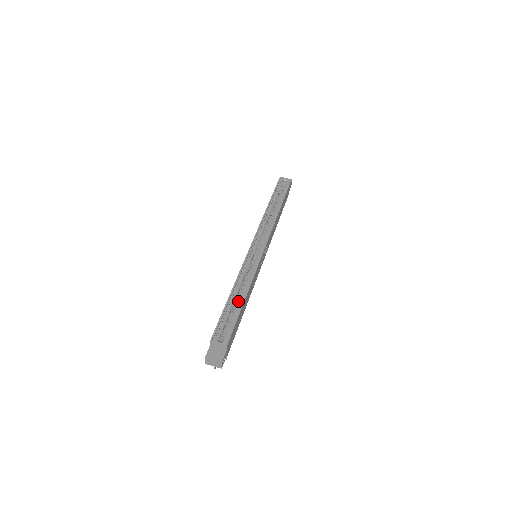
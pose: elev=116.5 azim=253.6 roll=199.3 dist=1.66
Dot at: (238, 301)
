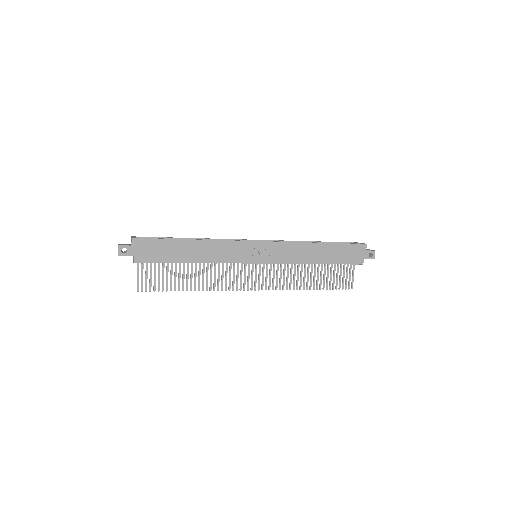
Dot at: occluded
